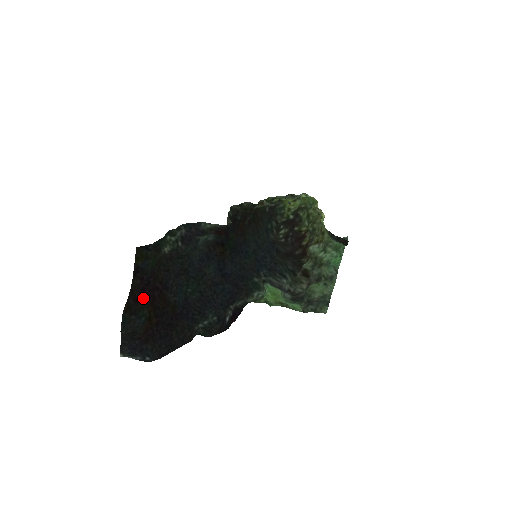
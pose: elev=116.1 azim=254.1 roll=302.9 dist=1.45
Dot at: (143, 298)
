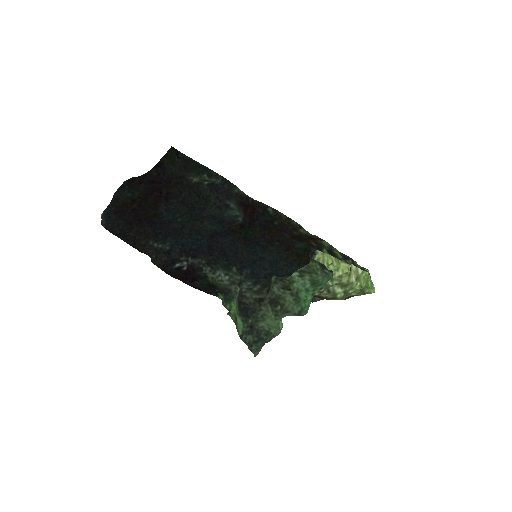
Dot at: (146, 186)
